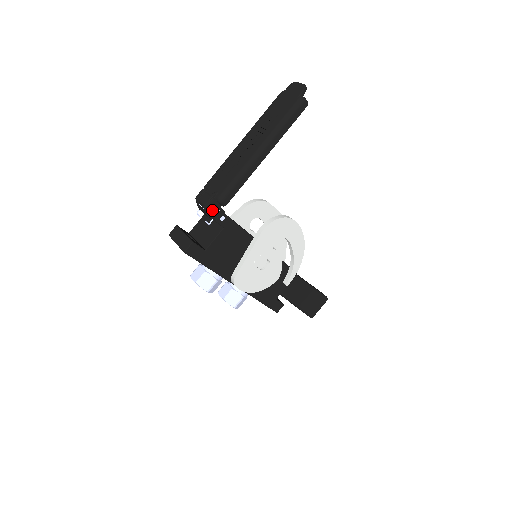
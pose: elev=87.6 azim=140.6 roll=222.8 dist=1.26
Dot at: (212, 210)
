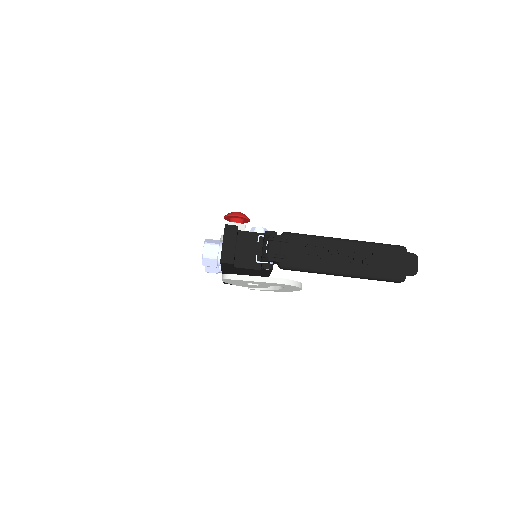
Dot at: (269, 261)
